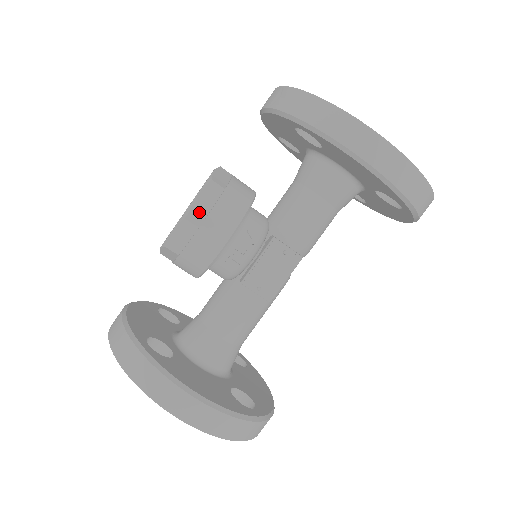
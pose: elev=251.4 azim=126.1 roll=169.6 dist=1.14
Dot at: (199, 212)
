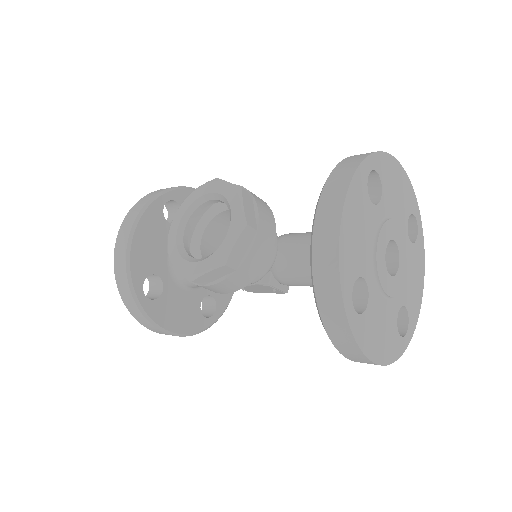
Dot at: (204, 281)
